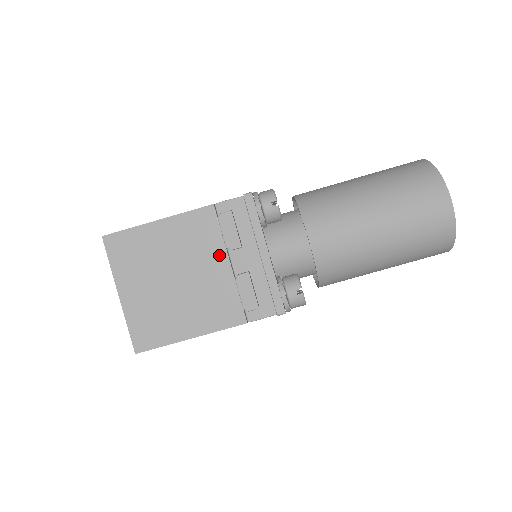
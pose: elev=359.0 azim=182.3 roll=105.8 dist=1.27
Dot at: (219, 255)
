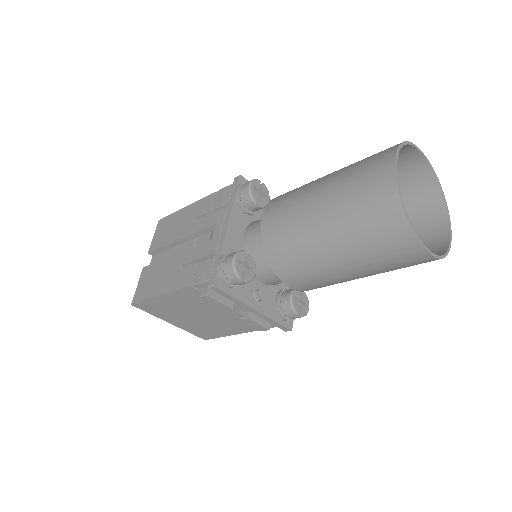
Dot at: occluded
